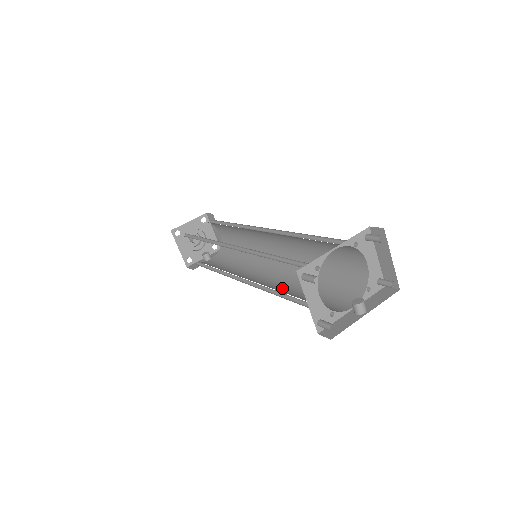
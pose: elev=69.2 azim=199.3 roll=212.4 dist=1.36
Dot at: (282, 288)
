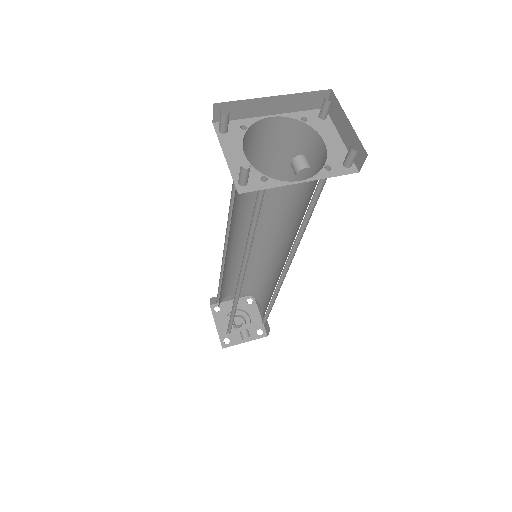
Dot at: occluded
